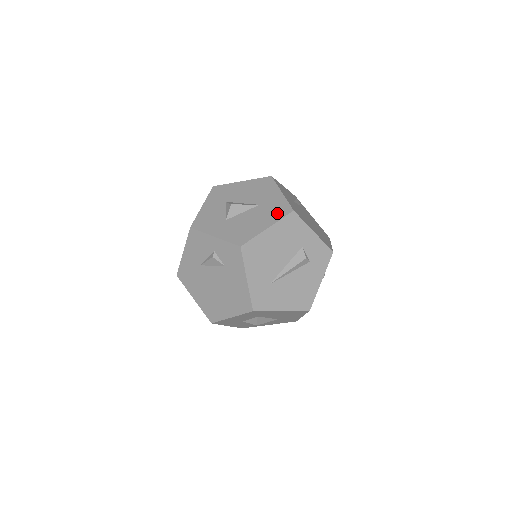
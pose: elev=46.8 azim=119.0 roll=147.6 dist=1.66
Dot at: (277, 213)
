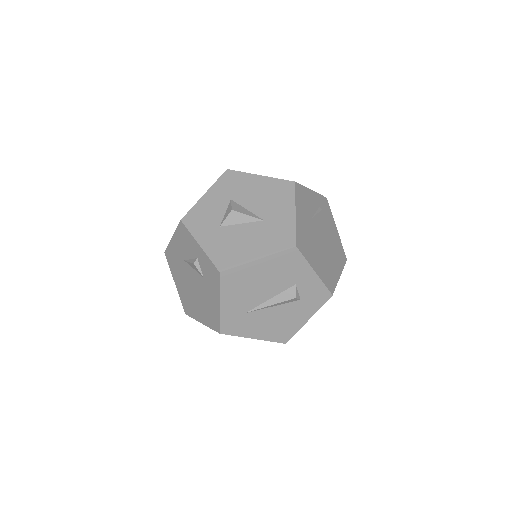
Dot at: (277, 242)
